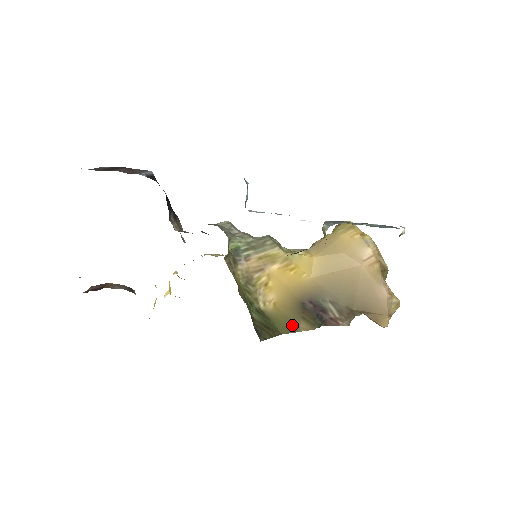
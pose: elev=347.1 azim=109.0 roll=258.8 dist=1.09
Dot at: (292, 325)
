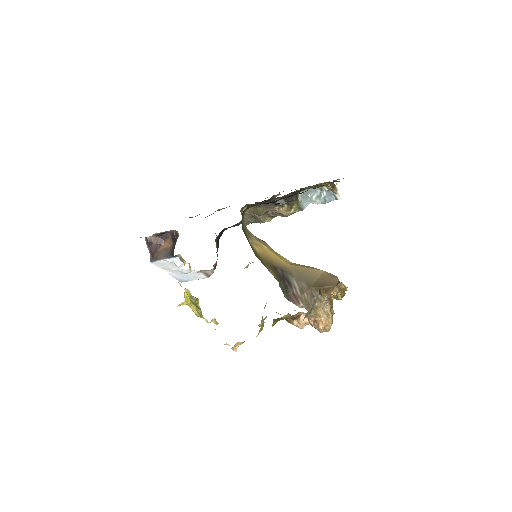
Dot at: (264, 264)
